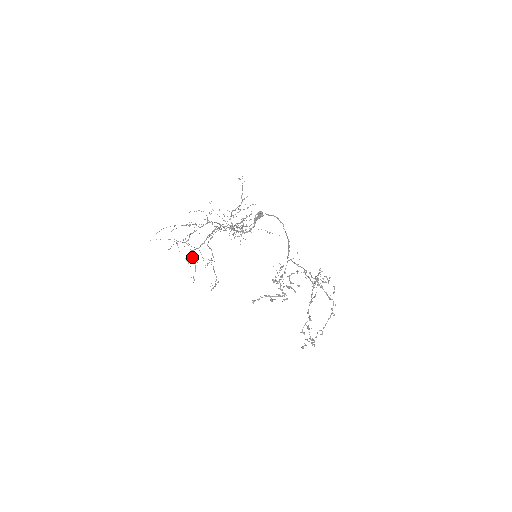
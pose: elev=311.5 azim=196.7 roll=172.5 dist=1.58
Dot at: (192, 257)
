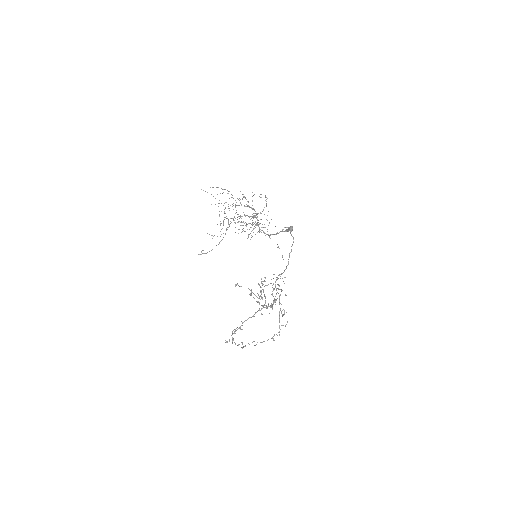
Dot at: occluded
